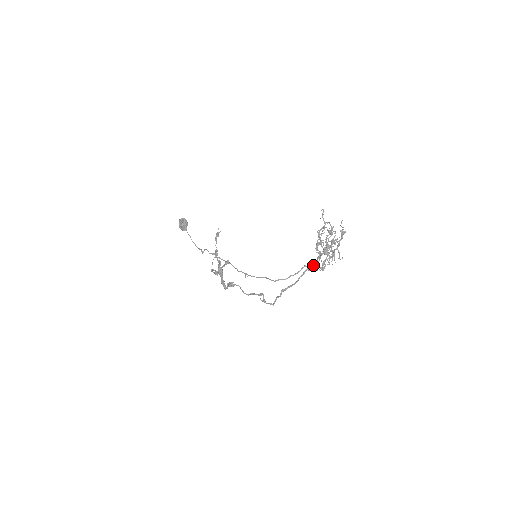
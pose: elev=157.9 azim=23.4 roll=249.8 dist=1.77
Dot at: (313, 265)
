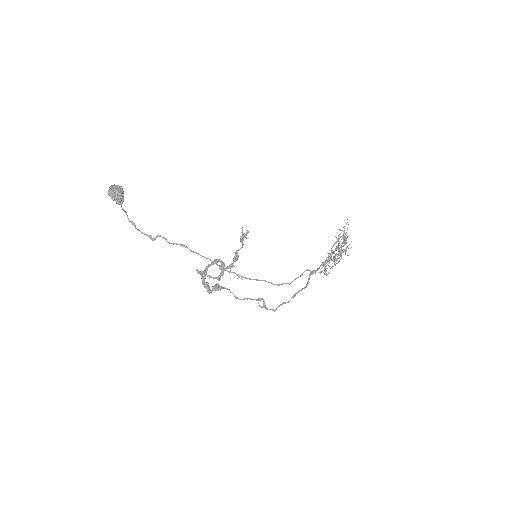
Dot at: occluded
